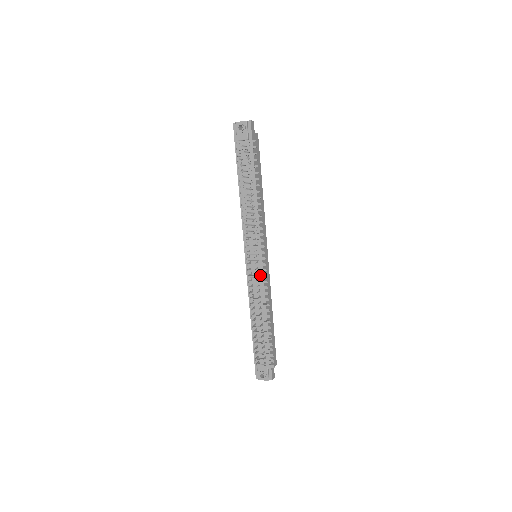
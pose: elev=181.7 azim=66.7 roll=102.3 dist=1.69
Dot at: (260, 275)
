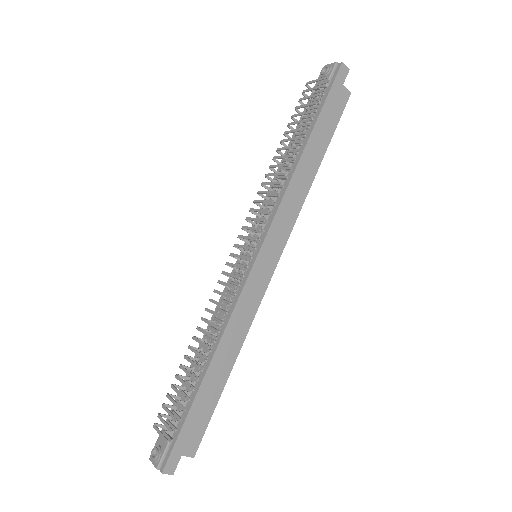
Dot at: occluded
